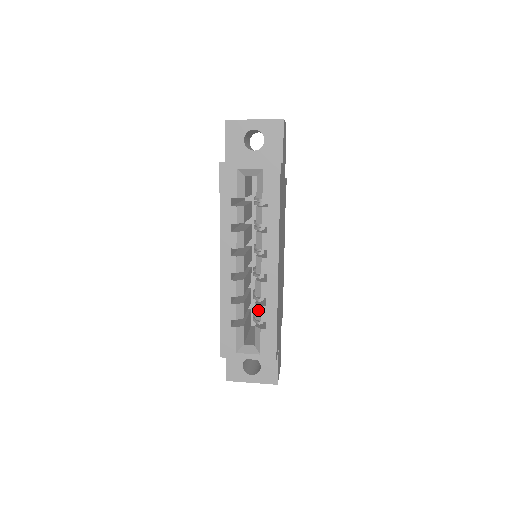
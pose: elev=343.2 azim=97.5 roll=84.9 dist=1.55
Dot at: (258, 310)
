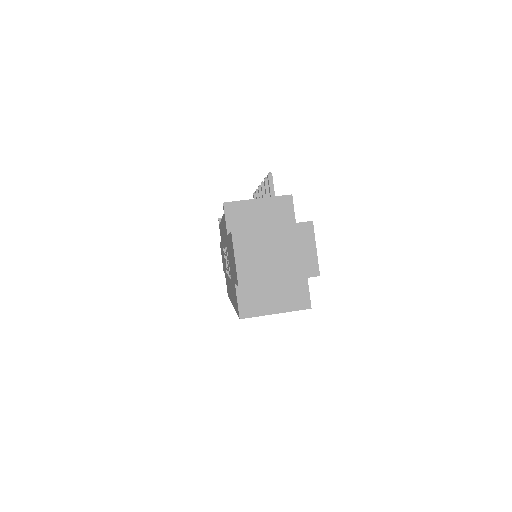
Dot at: occluded
